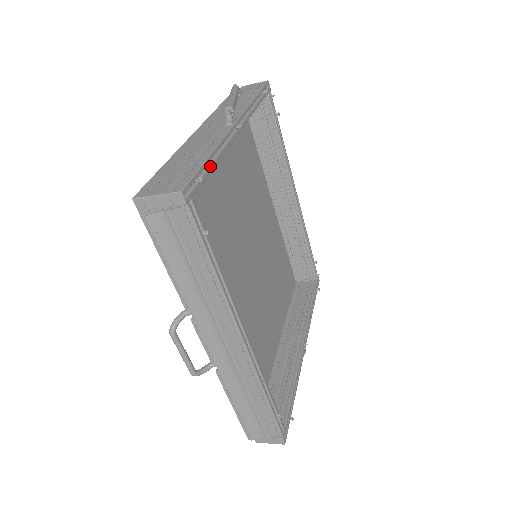
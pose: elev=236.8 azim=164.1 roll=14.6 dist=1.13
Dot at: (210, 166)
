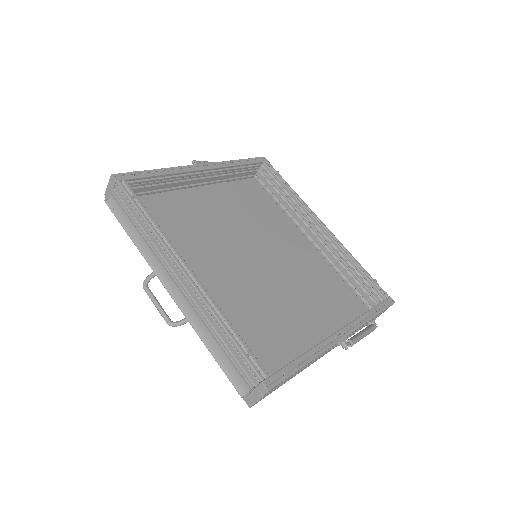
Dot at: (154, 173)
